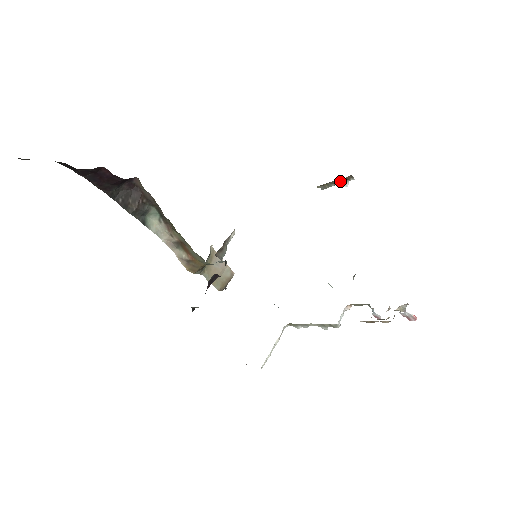
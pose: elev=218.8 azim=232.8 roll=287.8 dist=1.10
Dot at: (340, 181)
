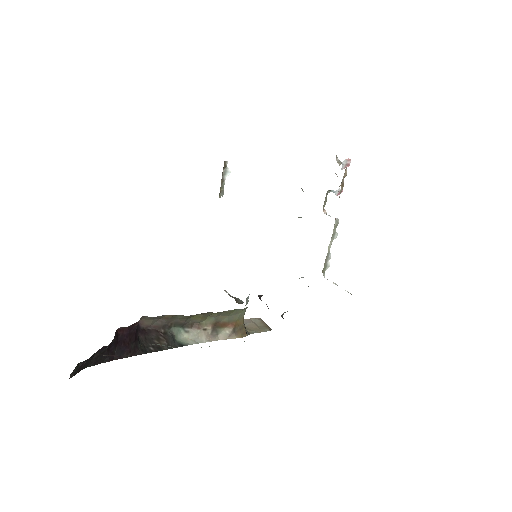
Dot at: (224, 175)
